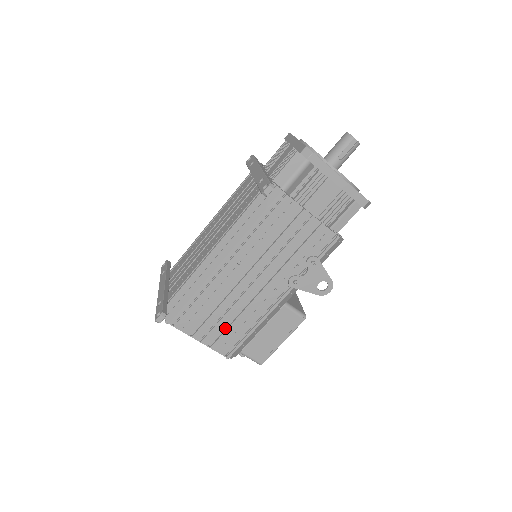
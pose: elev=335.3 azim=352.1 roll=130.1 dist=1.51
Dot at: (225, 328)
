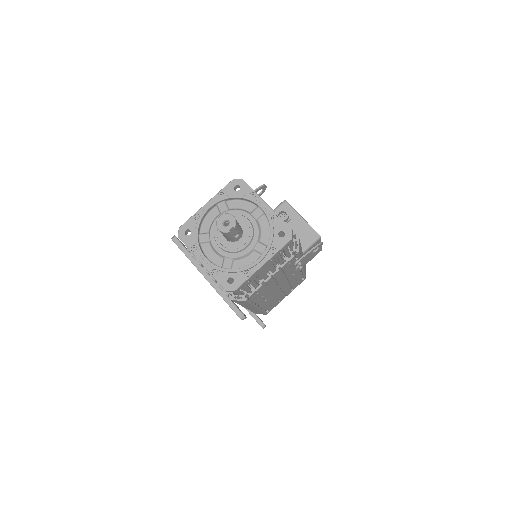
Dot at: (290, 287)
